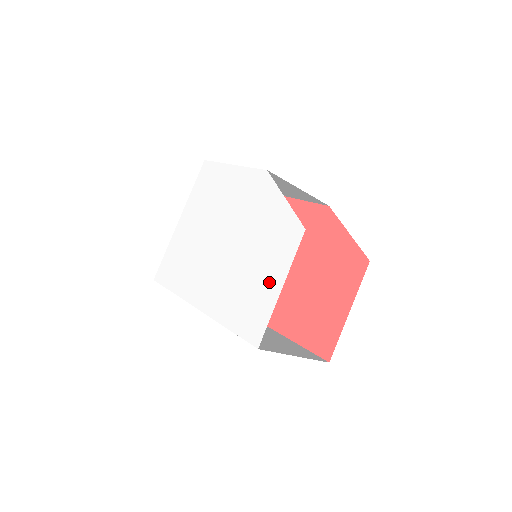
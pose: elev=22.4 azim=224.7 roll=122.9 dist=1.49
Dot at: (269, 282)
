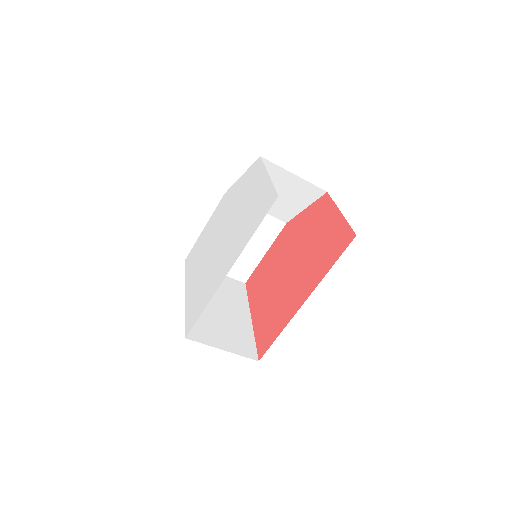
Dot at: (260, 187)
